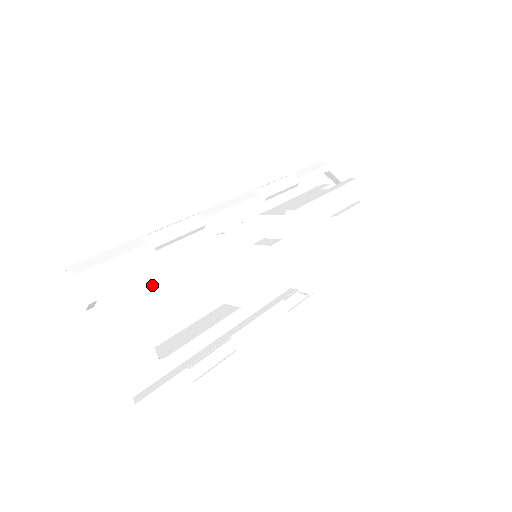
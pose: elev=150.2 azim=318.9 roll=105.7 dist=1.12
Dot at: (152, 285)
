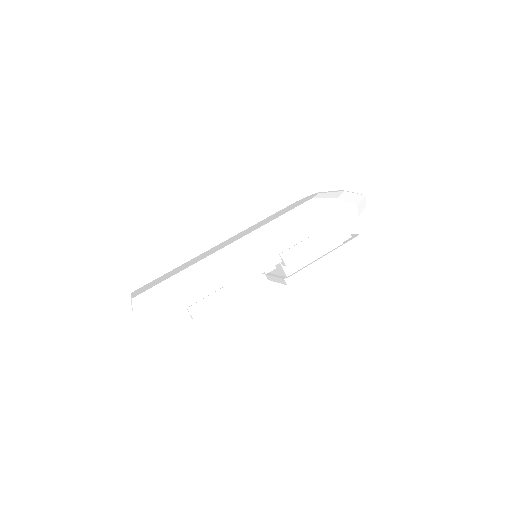
Dot at: occluded
